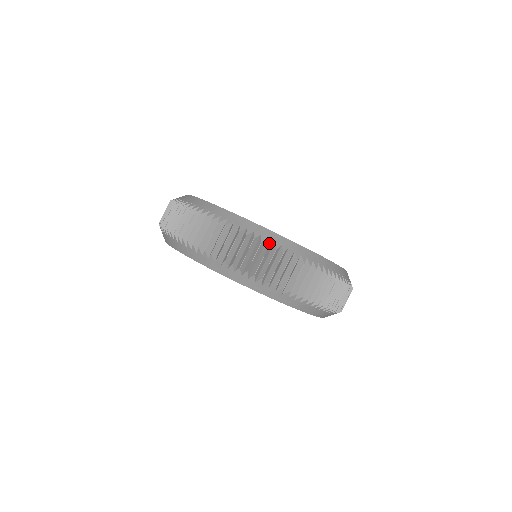
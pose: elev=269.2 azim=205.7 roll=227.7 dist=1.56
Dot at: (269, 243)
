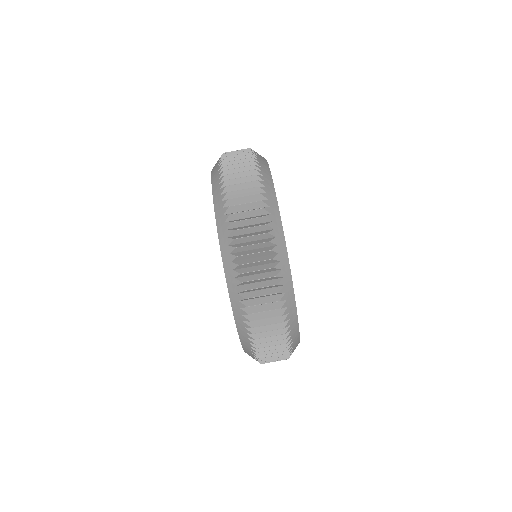
Dot at: (290, 350)
